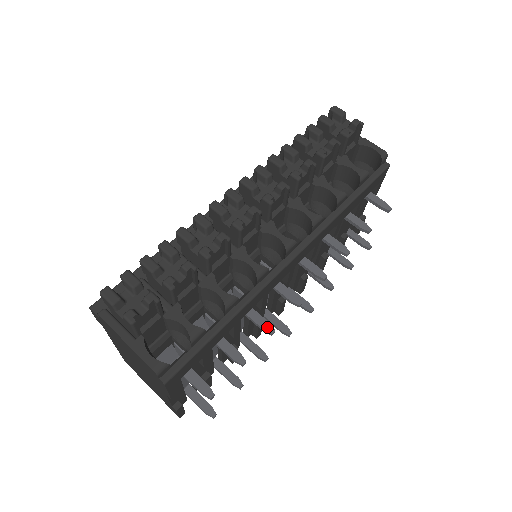
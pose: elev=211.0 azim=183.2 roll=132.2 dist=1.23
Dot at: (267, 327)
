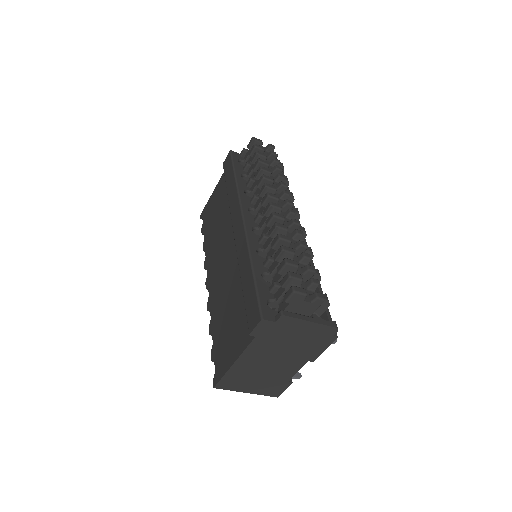
Dot at: occluded
